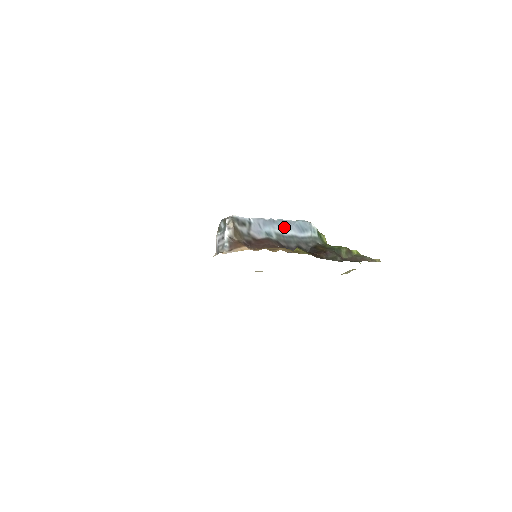
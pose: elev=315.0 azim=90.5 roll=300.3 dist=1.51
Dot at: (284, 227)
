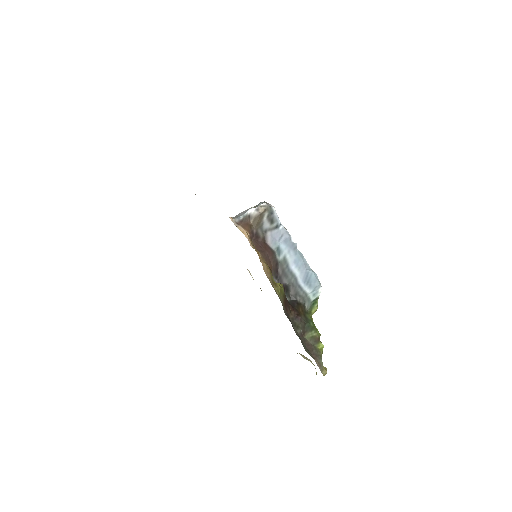
Dot at: (297, 262)
